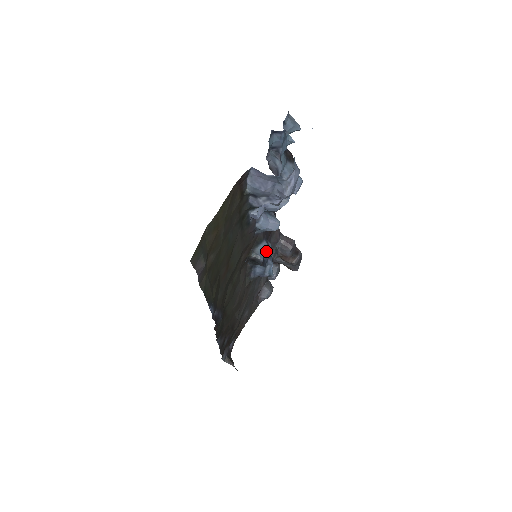
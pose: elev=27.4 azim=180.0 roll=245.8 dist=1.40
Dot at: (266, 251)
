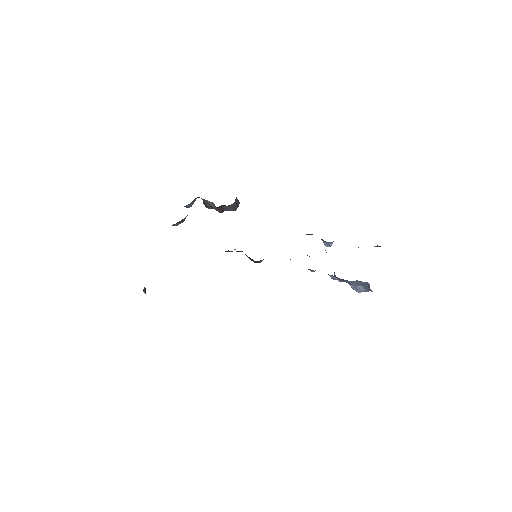
Dot at: occluded
